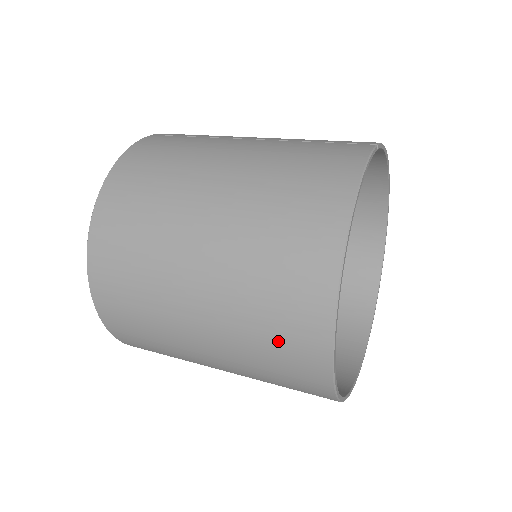
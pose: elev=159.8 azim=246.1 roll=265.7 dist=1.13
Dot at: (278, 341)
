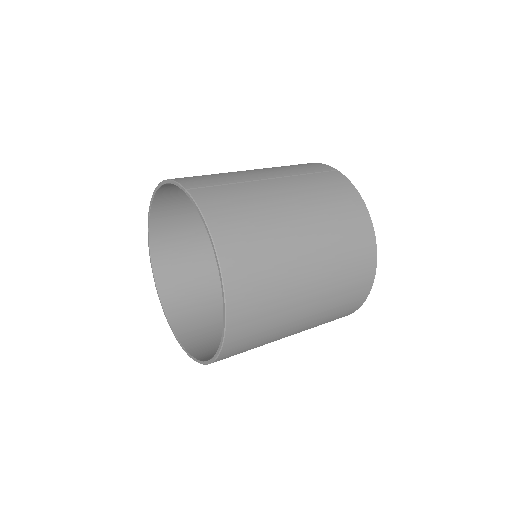
Dot at: (346, 301)
